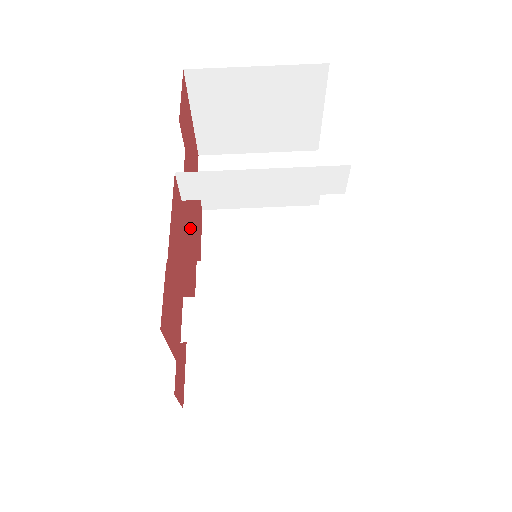
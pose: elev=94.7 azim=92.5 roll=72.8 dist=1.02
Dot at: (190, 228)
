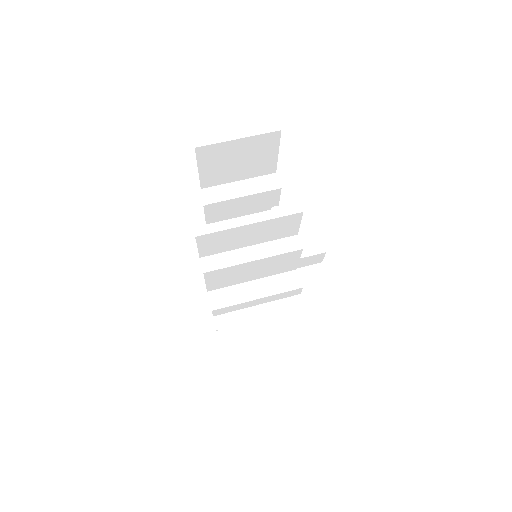
Dot at: occluded
